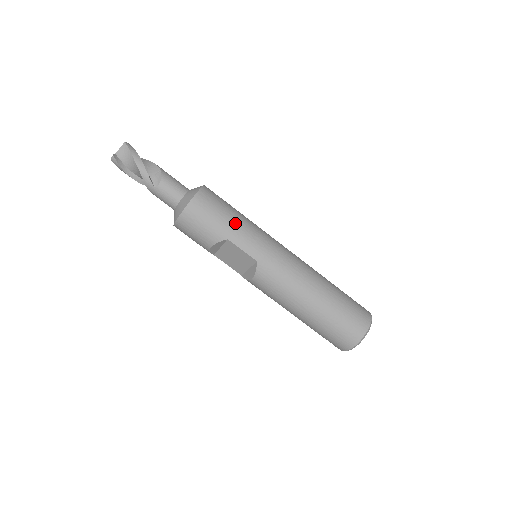
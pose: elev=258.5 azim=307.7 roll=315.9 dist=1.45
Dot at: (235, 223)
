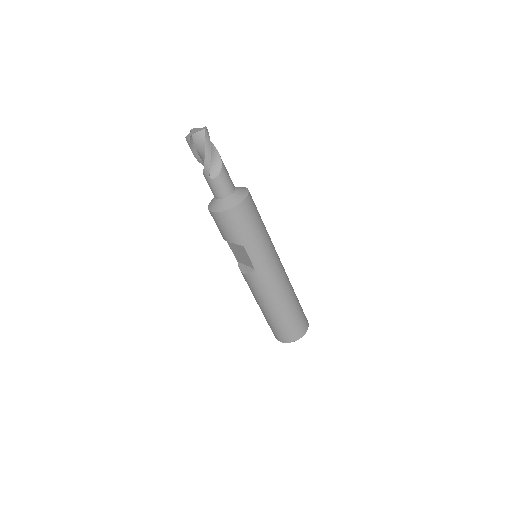
Dot at: (255, 237)
